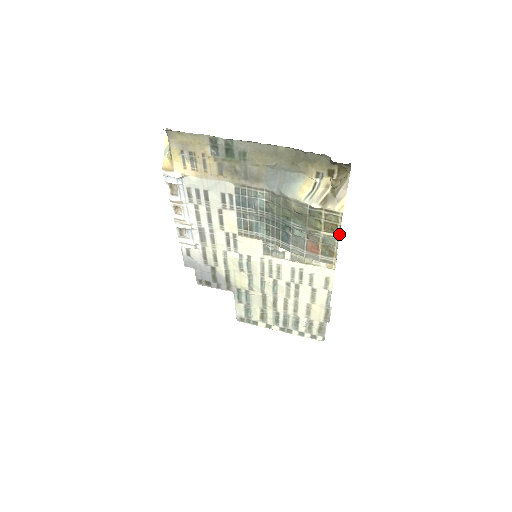
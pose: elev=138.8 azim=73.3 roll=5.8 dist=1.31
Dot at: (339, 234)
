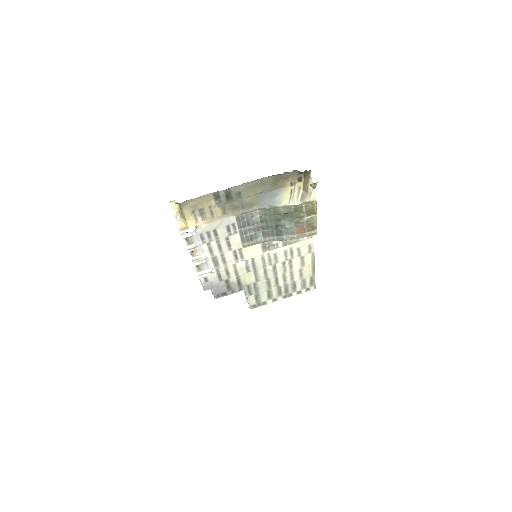
Dot at: (316, 214)
